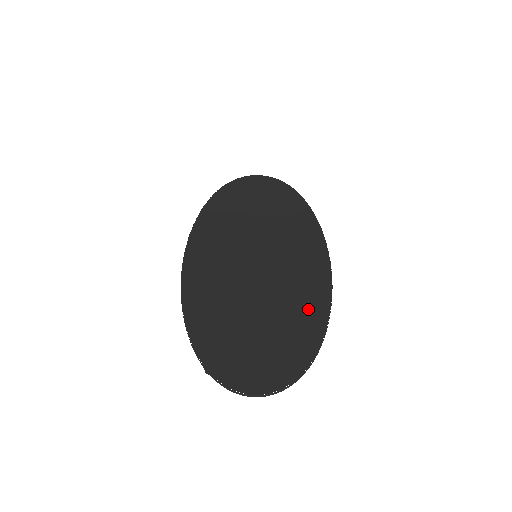
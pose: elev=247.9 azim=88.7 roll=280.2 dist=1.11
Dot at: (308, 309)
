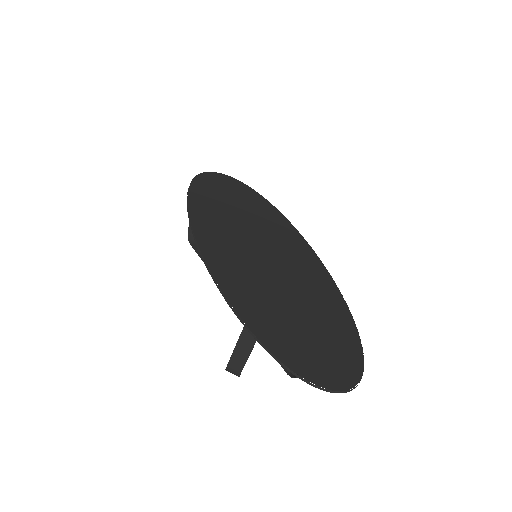
Dot at: (336, 315)
